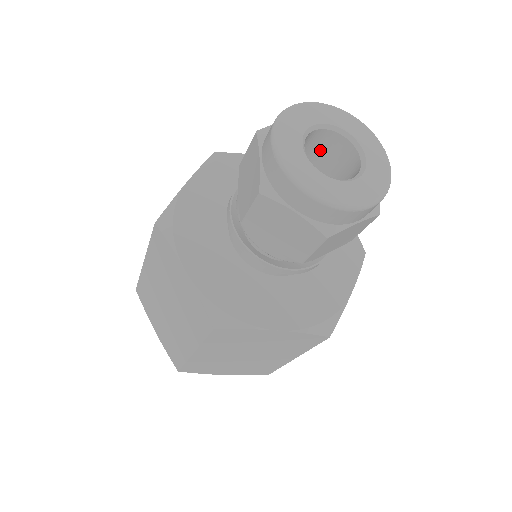
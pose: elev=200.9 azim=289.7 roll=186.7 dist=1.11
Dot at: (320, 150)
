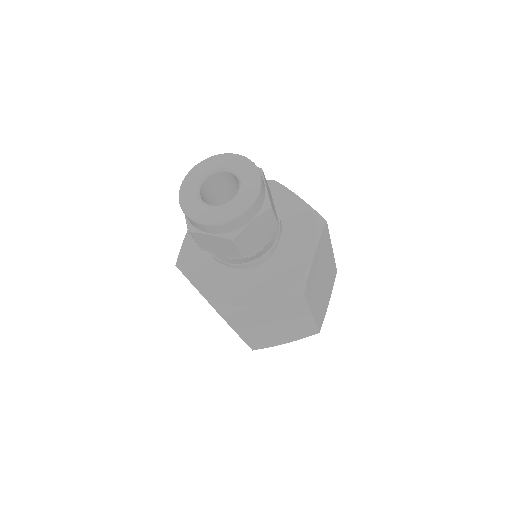
Dot at: (225, 183)
